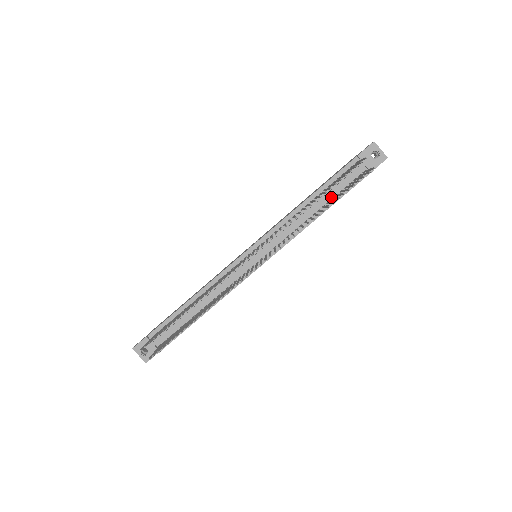
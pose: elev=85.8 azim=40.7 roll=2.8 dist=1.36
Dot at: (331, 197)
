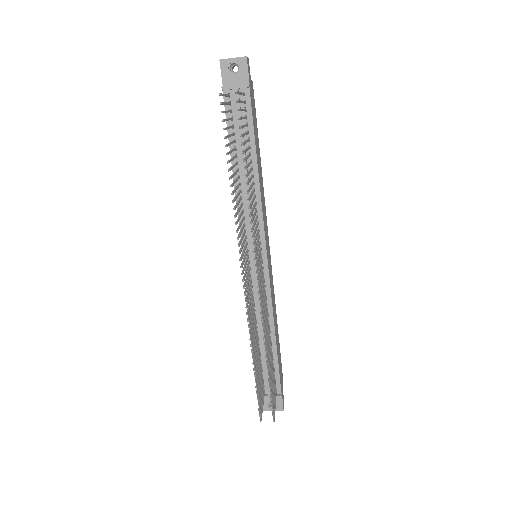
Dot at: occluded
